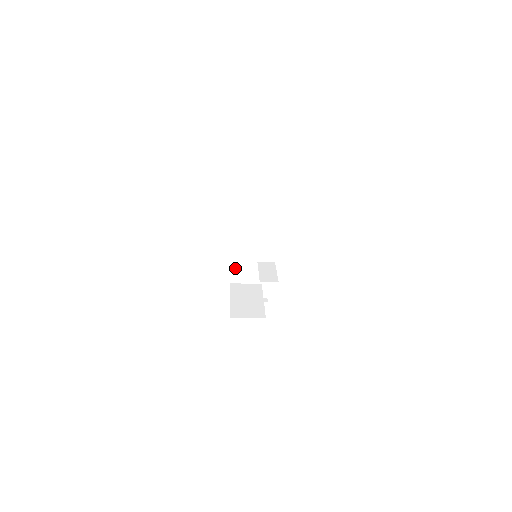
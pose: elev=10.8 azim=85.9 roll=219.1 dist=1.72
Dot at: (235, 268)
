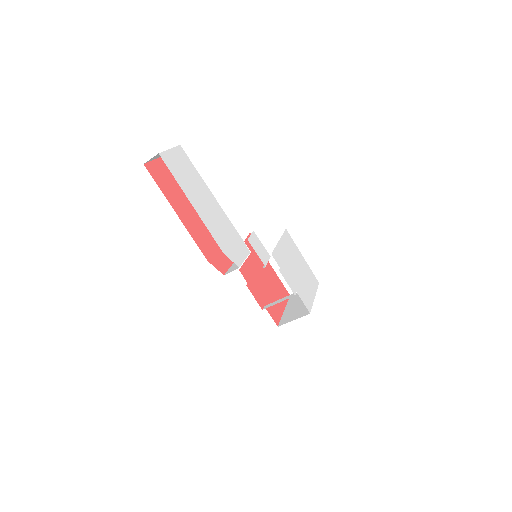
Dot at: occluded
